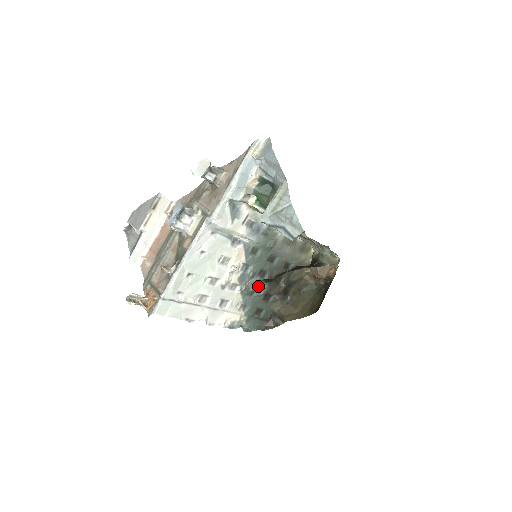
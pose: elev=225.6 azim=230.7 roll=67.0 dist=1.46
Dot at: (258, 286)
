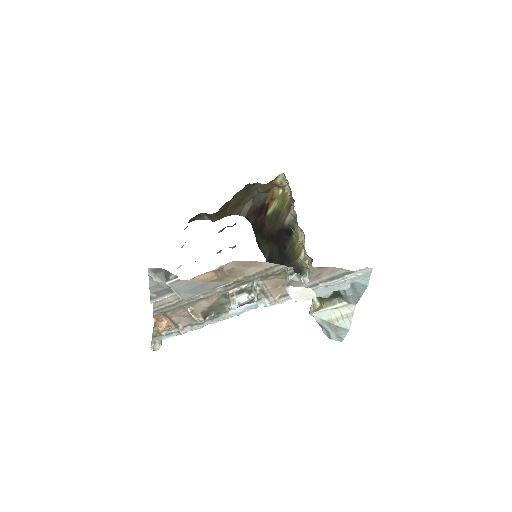
Dot at: occluded
